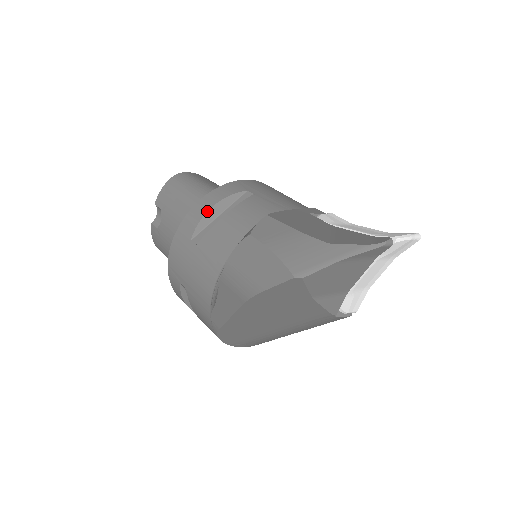
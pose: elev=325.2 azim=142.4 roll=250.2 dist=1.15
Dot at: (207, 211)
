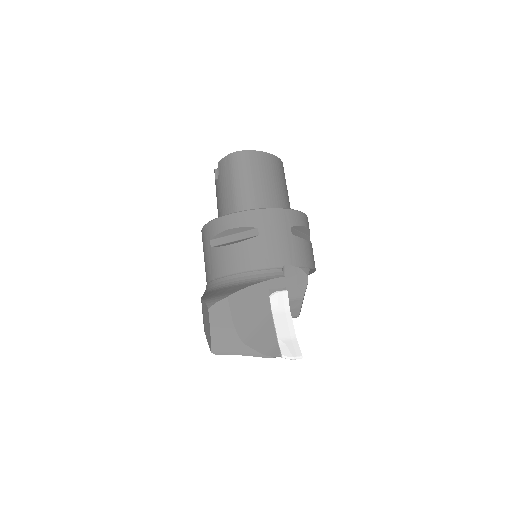
Dot at: (225, 230)
